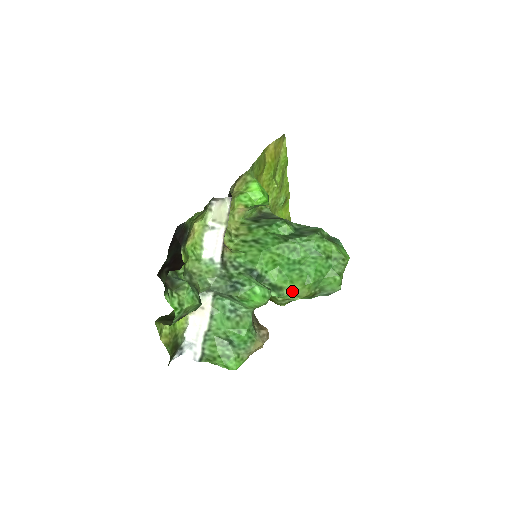
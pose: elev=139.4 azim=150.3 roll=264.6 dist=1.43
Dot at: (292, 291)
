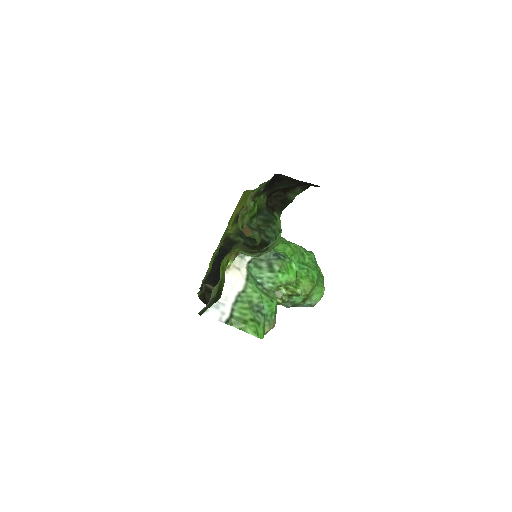
Dot at: (302, 284)
